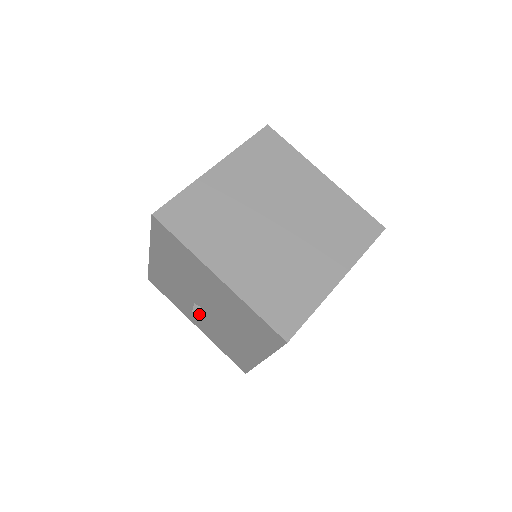
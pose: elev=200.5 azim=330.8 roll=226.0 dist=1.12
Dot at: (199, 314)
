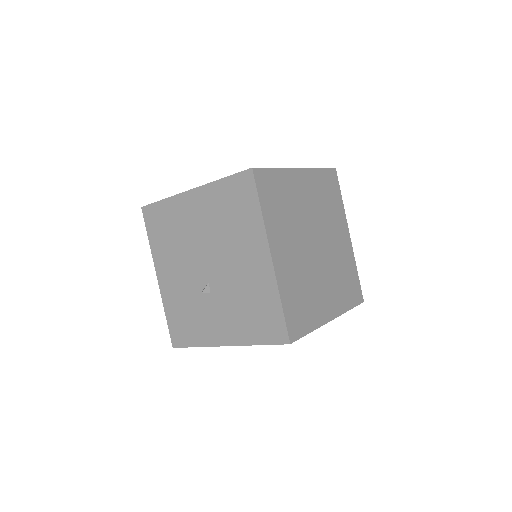
Dot at: (214, 304)
